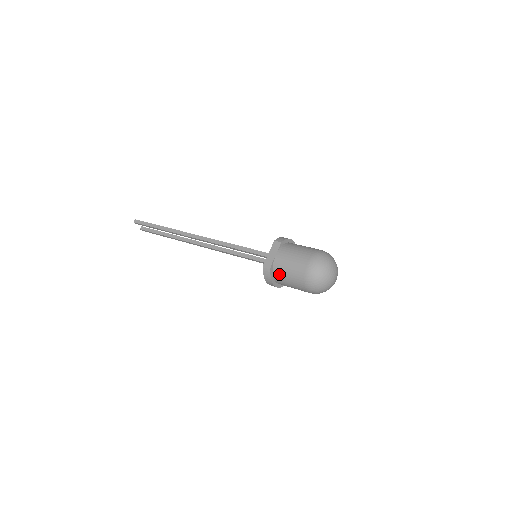
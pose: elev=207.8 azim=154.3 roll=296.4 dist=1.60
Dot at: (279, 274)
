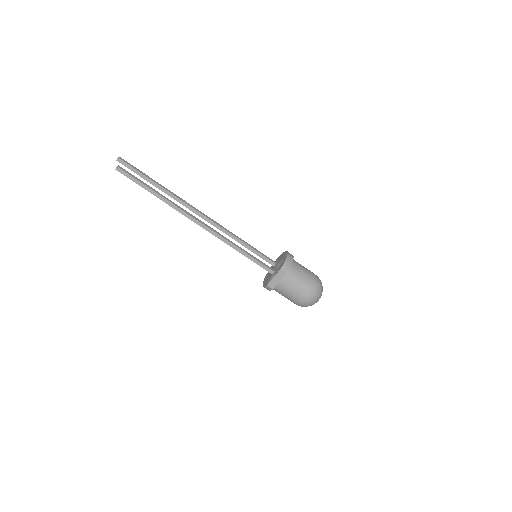
Dot at: occluded
